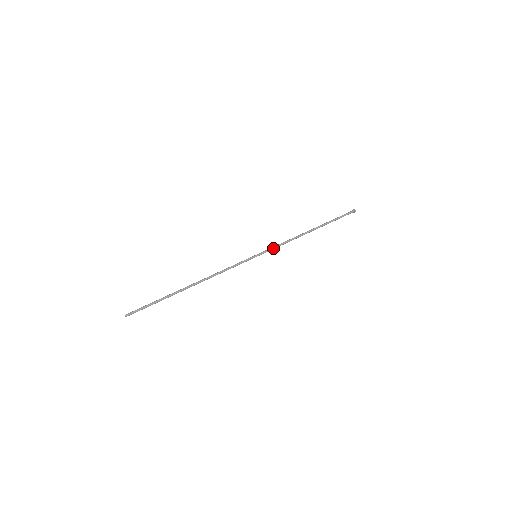
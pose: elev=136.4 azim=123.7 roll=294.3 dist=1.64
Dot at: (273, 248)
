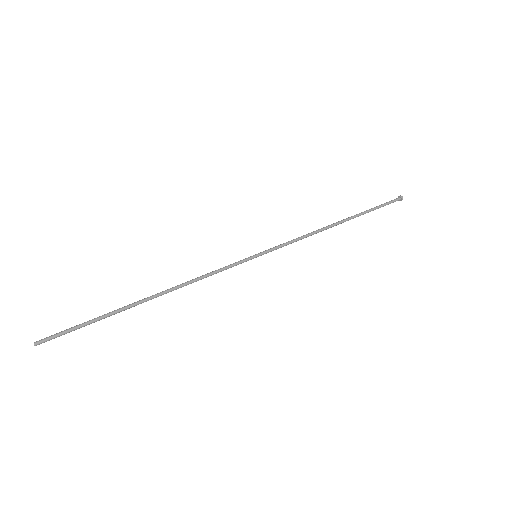
Dot at: (282, 245)
